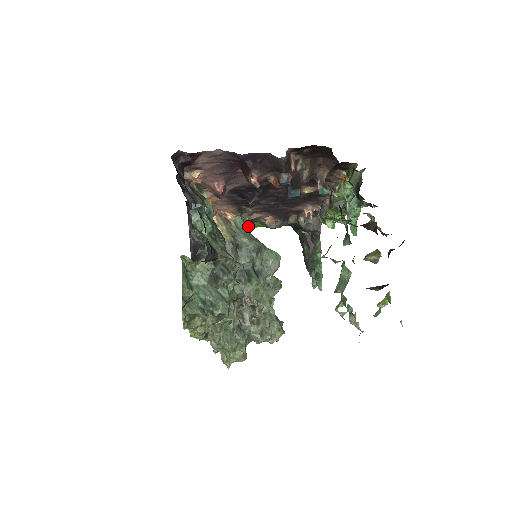
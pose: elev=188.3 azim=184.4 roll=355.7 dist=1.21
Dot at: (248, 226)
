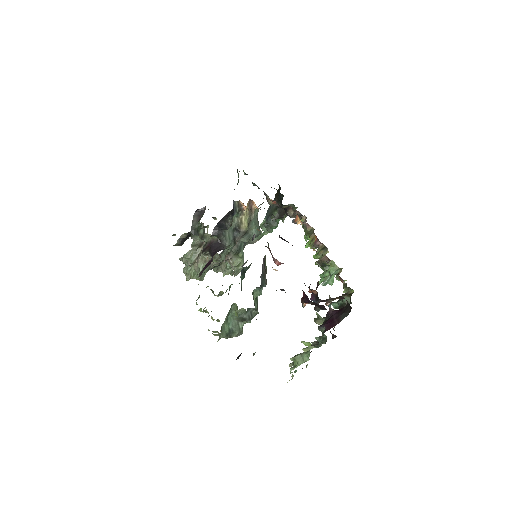
Dot at: (258, 206)
